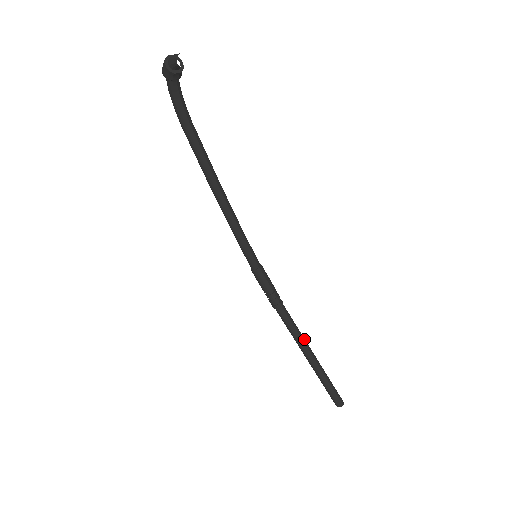
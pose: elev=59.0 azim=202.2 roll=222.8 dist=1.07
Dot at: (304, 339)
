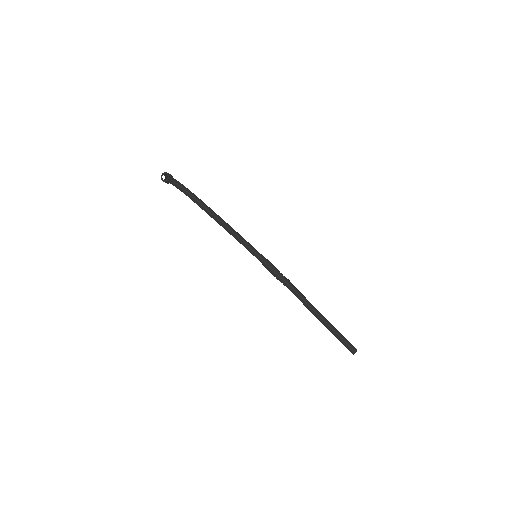
Dot at: (310, 305)
